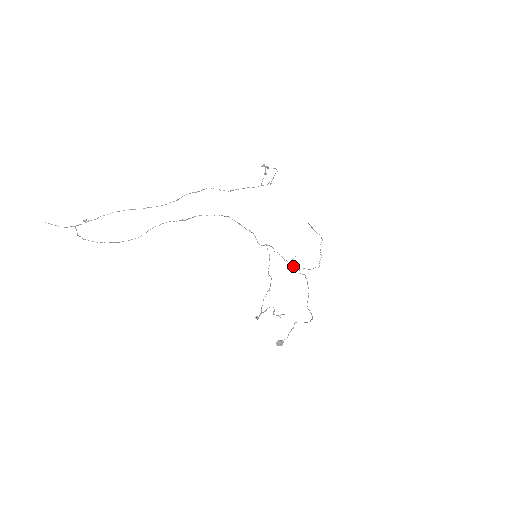
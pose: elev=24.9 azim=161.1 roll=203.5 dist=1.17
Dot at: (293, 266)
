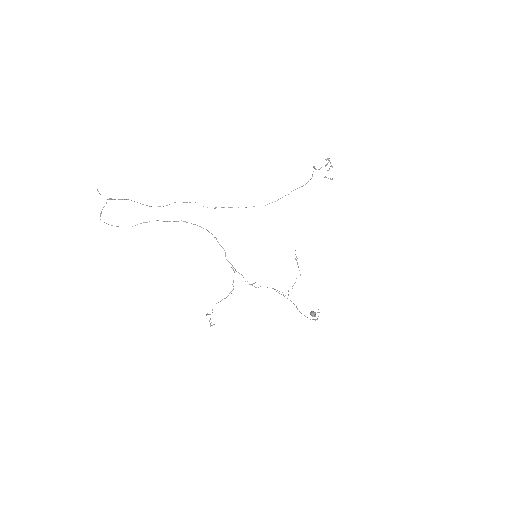
Dot at: (258, 287)
